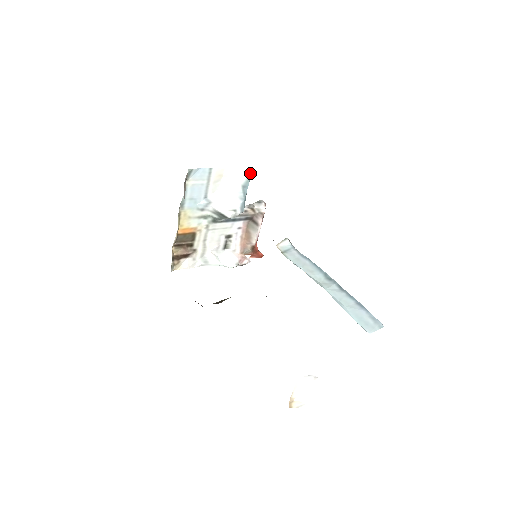
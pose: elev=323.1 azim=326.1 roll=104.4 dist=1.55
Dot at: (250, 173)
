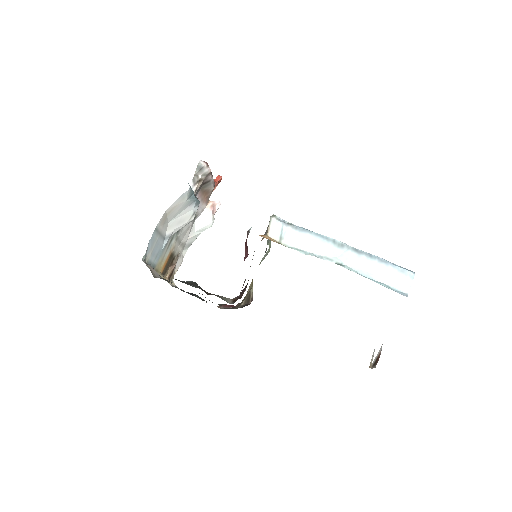
Dot at: (190, 188)
